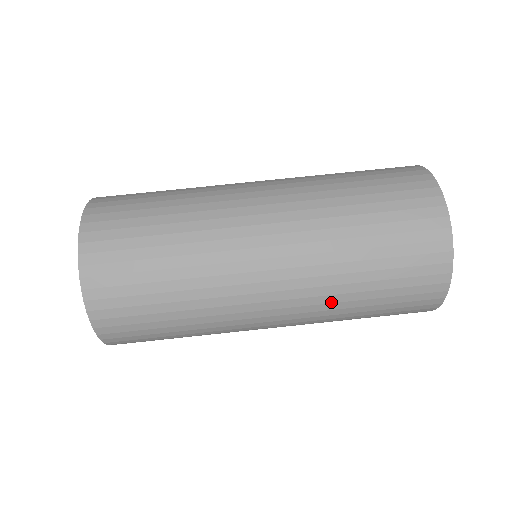
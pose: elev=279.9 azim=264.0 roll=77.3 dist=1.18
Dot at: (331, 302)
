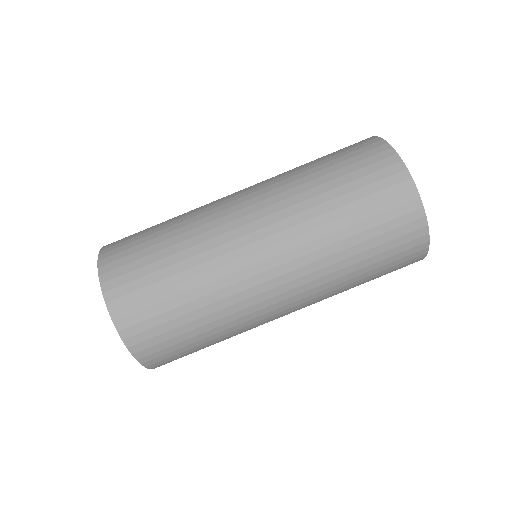
Dot at: occluded
